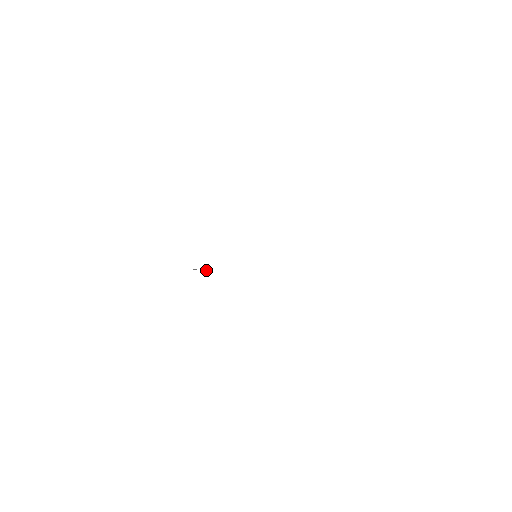
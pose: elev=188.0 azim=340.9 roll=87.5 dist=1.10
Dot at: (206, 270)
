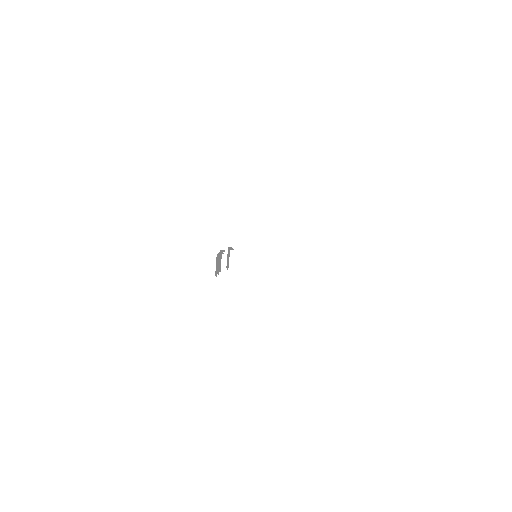
Dot at: occluded
